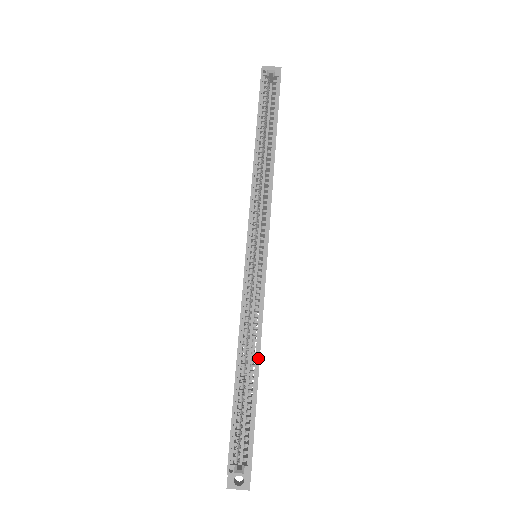
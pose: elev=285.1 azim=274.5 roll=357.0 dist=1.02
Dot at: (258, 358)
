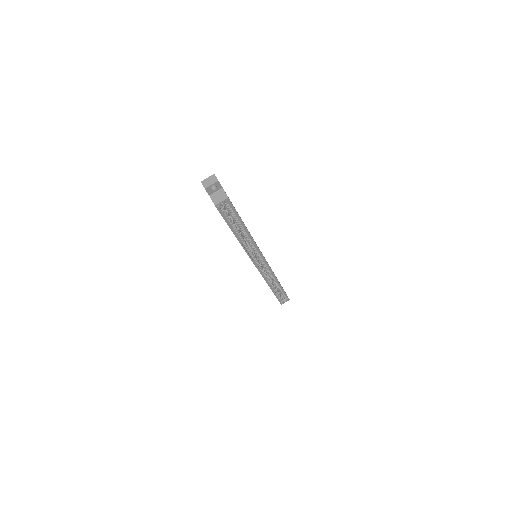
Dot at: (278, 282)
